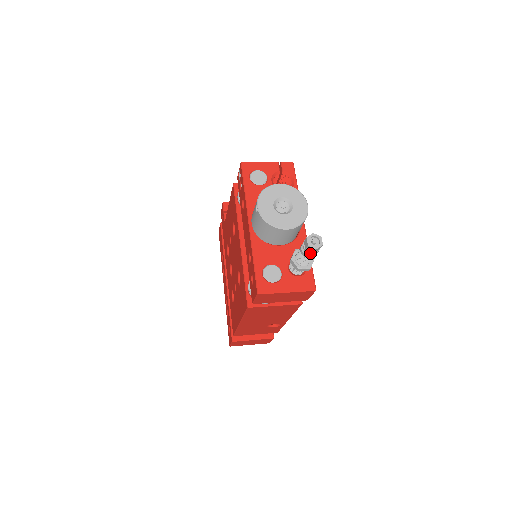
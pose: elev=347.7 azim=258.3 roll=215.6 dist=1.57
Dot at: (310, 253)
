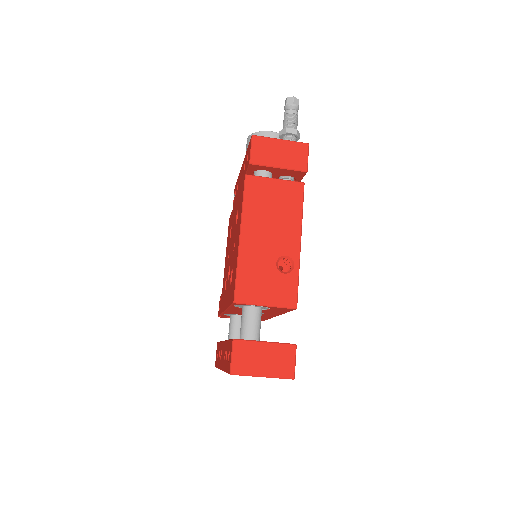
Dot at: (290, 104)
